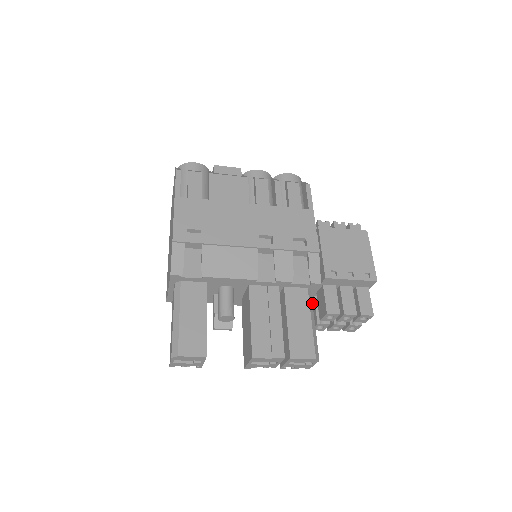
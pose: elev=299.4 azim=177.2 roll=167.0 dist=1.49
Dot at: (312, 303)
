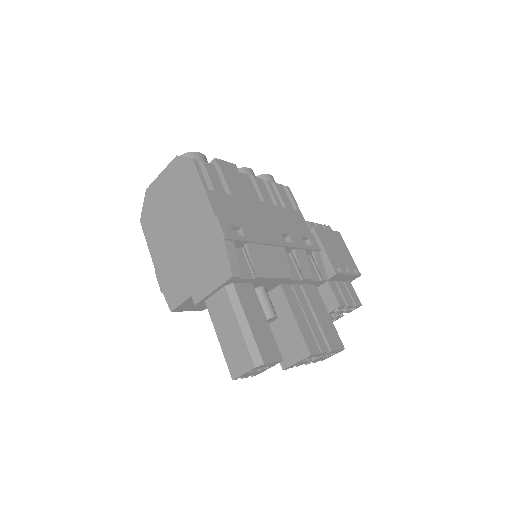
Dot at: occluded
